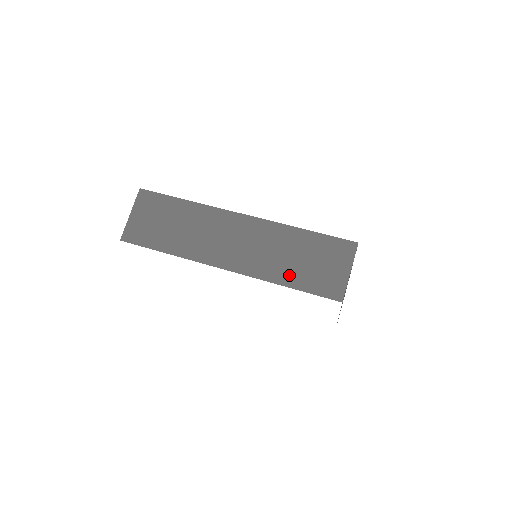
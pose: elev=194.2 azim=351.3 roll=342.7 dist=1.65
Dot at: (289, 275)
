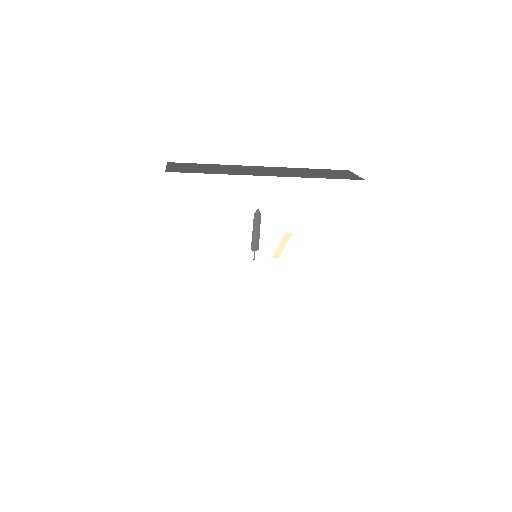
Dot at: (319, 176)
